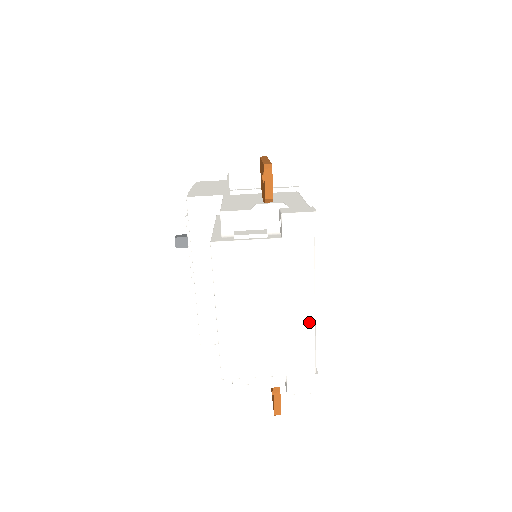
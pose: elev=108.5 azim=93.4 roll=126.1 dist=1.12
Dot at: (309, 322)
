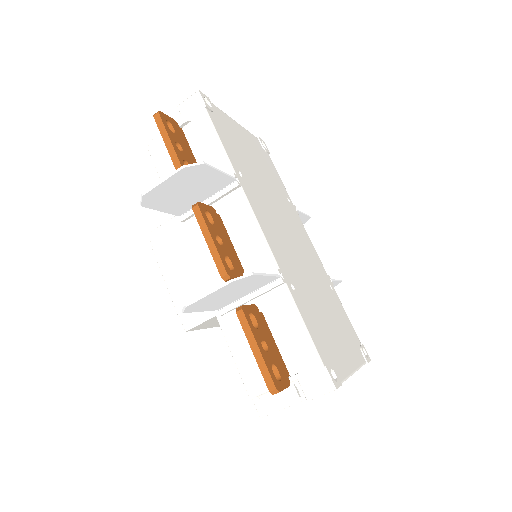
Dot at: occluded
